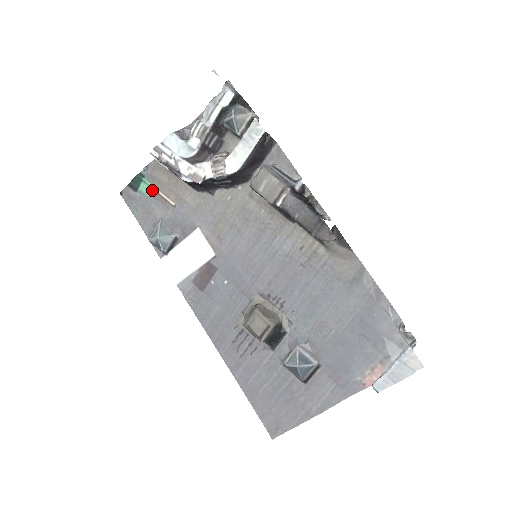
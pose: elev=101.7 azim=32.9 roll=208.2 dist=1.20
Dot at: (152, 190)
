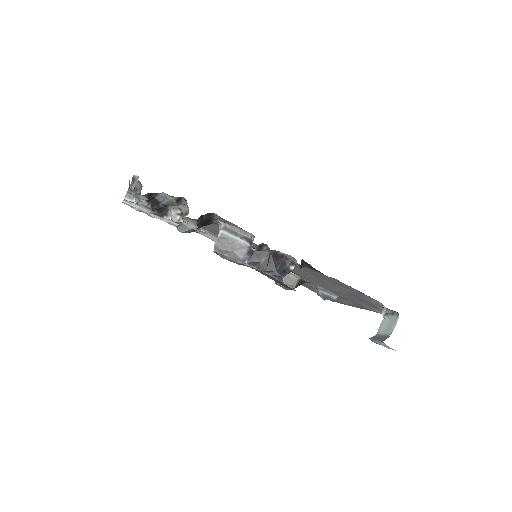
Dot at: occluded
